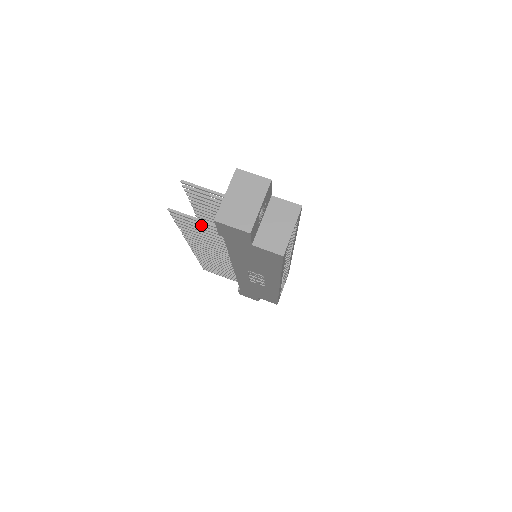
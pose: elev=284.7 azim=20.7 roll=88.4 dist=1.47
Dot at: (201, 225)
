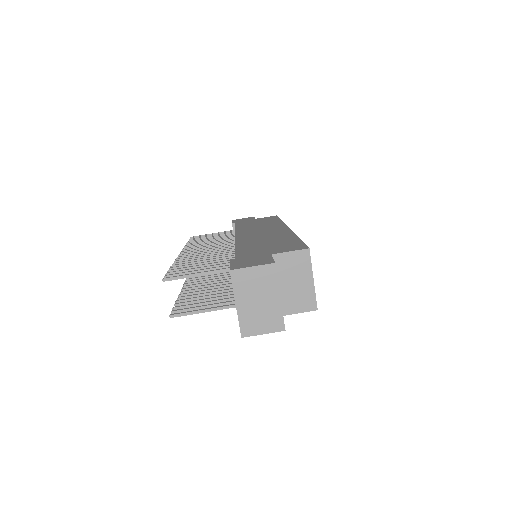
Dot at: occluded
